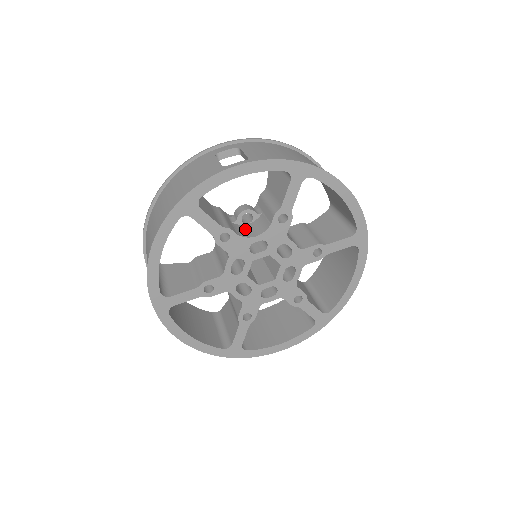
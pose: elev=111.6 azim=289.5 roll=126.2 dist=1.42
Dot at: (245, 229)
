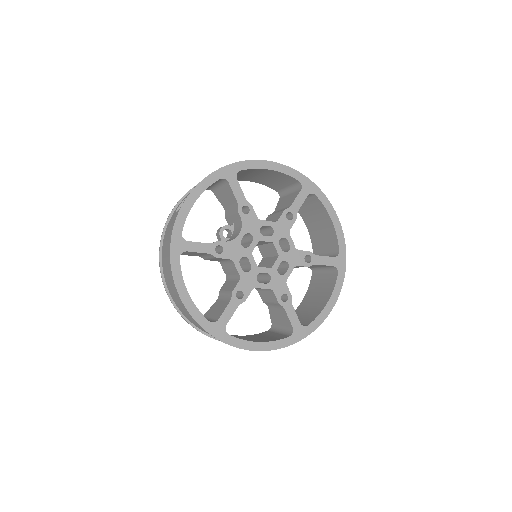
Dot at: (230, 239)
